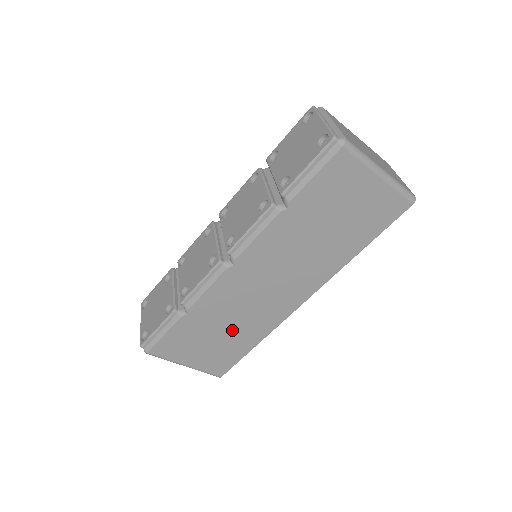
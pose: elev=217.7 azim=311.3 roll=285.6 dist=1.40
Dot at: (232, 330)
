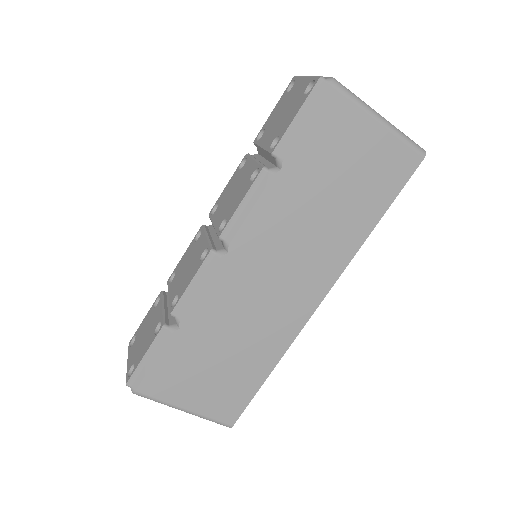
Dot at: (238, 350)
